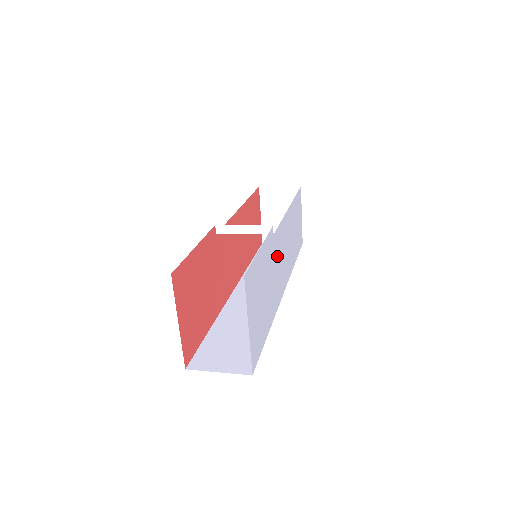
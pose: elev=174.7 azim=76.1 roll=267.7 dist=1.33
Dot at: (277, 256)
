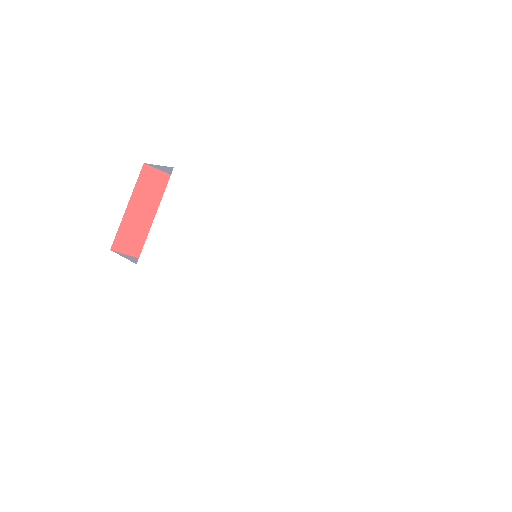
Dot at: (260, 246)
